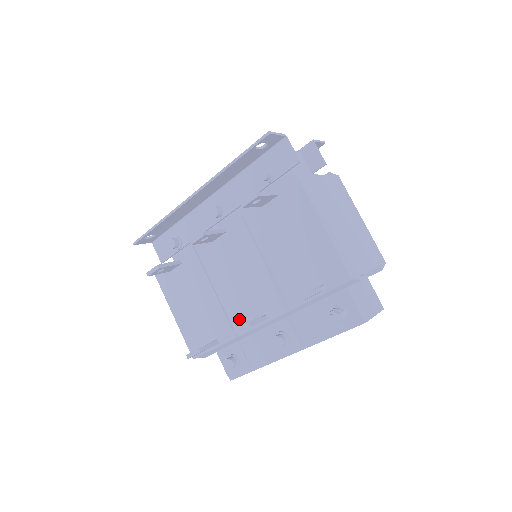
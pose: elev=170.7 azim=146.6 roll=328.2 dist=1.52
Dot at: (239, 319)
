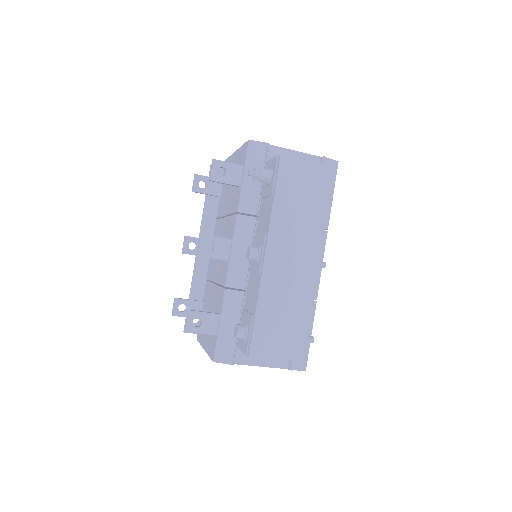
Dot at: (224, 273)
